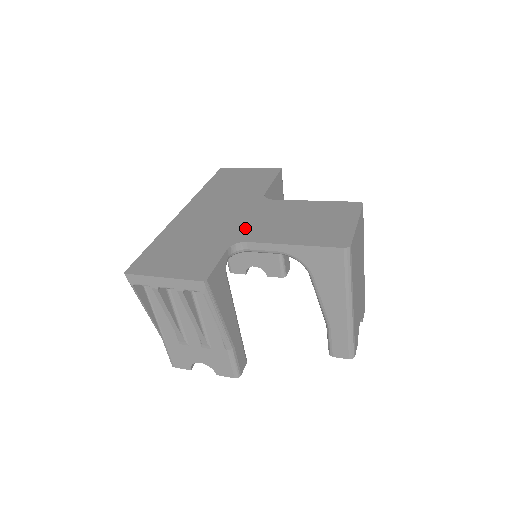
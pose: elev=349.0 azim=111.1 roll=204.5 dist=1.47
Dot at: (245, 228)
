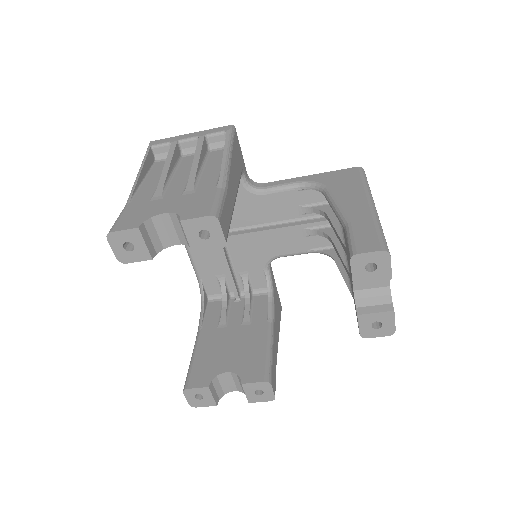
Dot at: occluded
